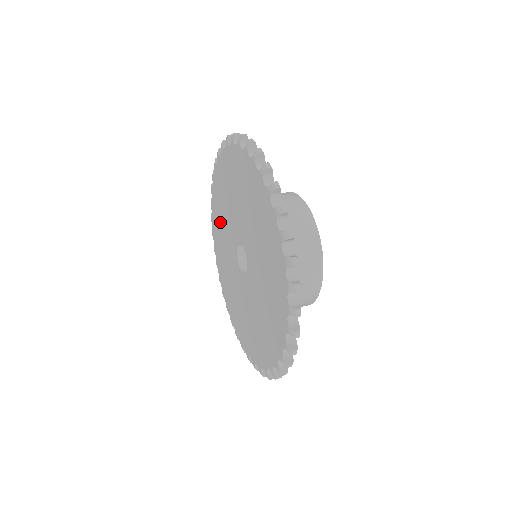
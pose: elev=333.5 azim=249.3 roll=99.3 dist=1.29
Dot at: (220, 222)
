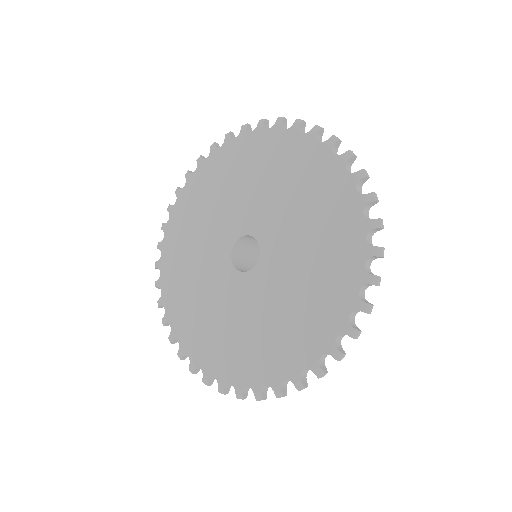
Dot at: (203, 321)
